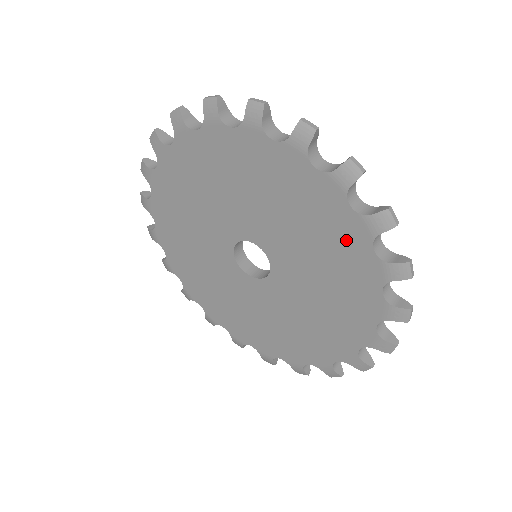
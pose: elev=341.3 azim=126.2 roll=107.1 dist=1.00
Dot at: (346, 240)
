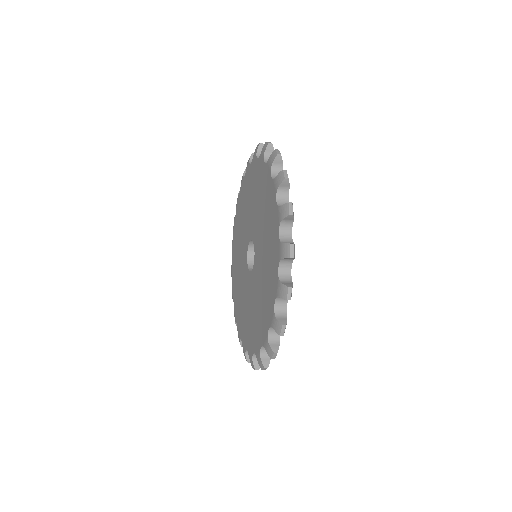
Dot at: (271, 203)
